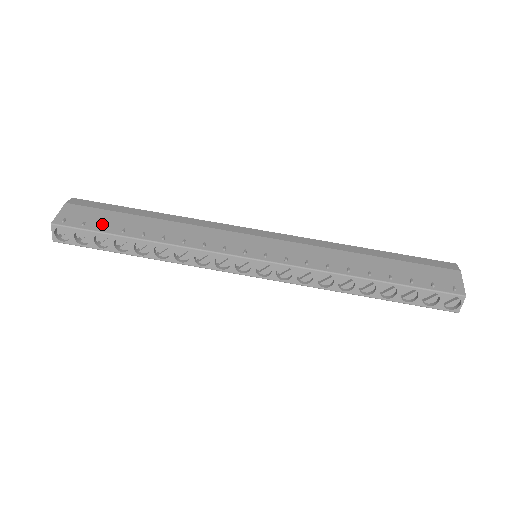
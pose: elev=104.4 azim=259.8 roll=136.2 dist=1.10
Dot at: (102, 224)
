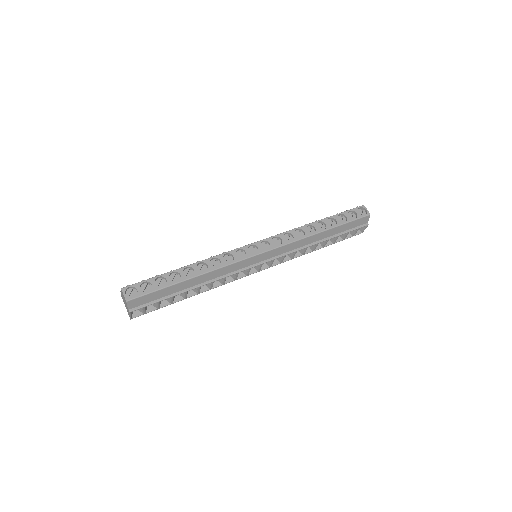
Dot at: occluded
